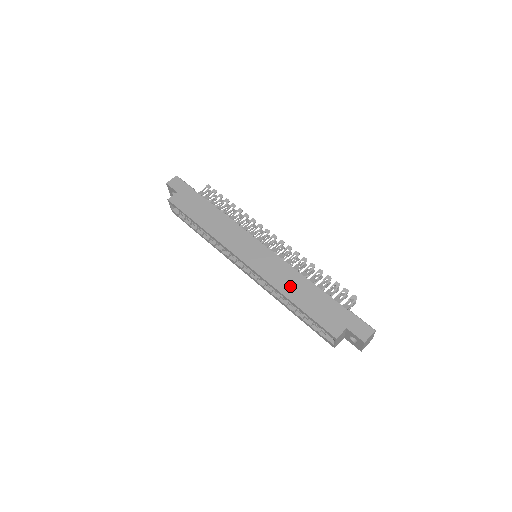
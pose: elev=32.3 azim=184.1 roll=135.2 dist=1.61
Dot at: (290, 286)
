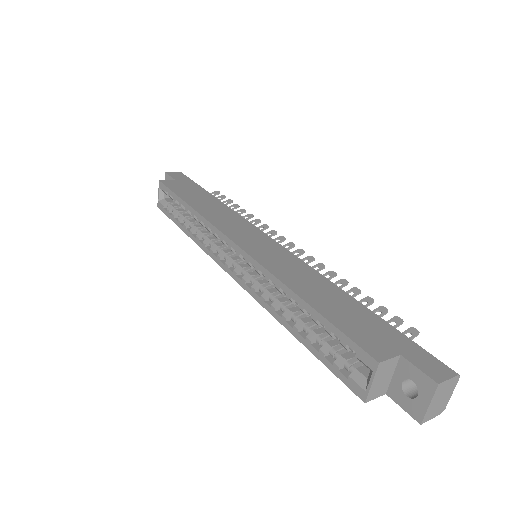
Dot at: (303, 282)
